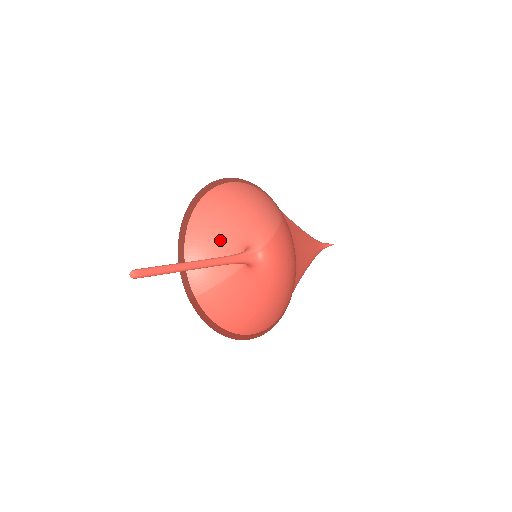
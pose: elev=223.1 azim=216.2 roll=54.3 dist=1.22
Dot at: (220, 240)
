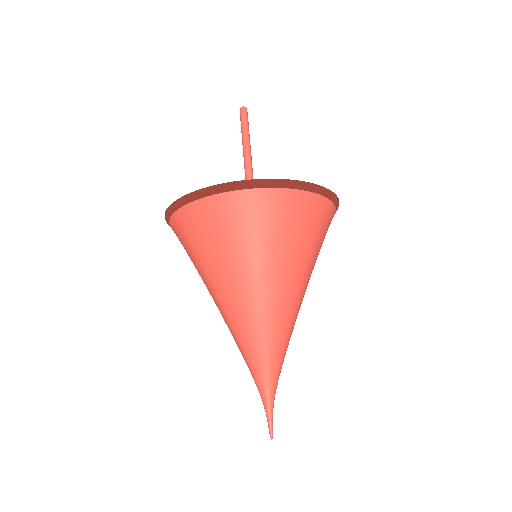
Dot at: occluded
